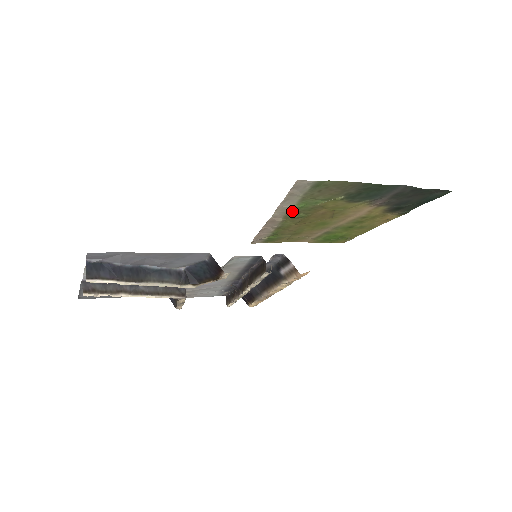
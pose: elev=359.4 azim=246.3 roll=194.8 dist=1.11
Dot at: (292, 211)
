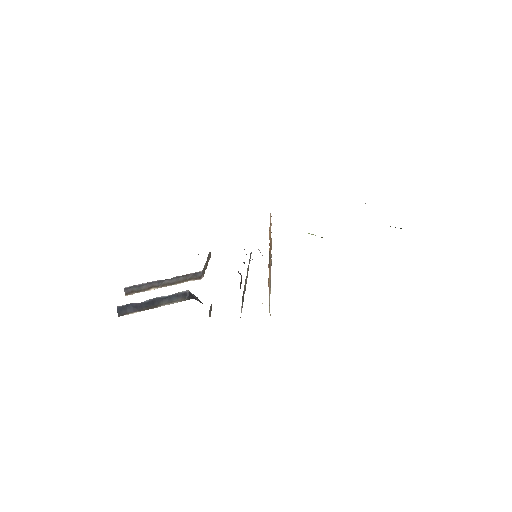
Dot at: occluded
